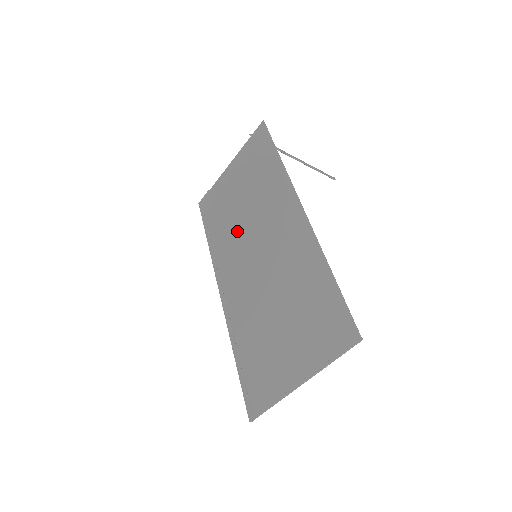
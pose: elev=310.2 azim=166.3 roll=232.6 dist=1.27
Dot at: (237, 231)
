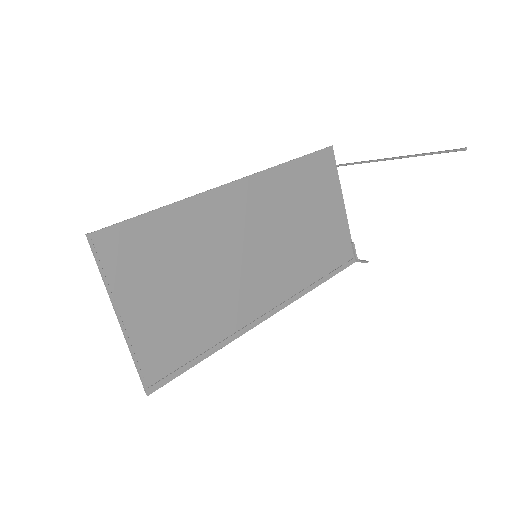
Dot at: (290, 251)
